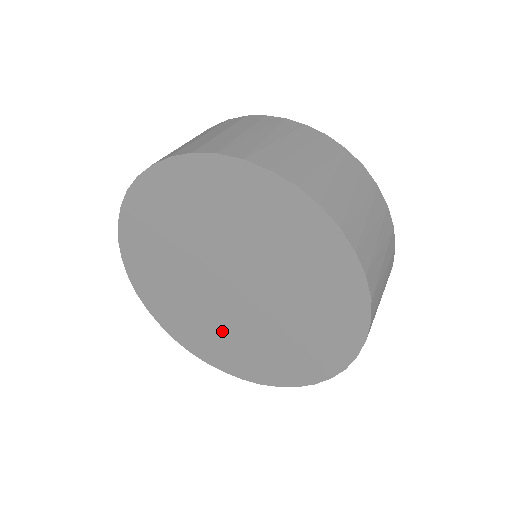
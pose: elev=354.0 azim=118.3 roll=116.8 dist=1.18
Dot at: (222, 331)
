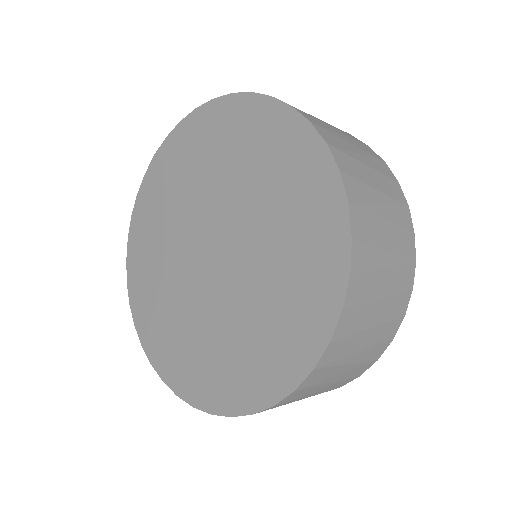
Dot at: (216, 333)
